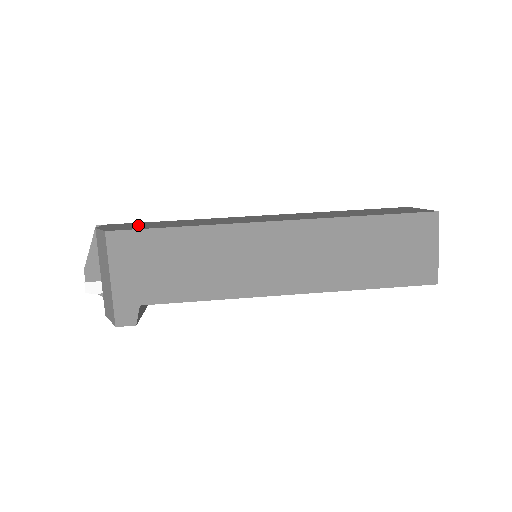
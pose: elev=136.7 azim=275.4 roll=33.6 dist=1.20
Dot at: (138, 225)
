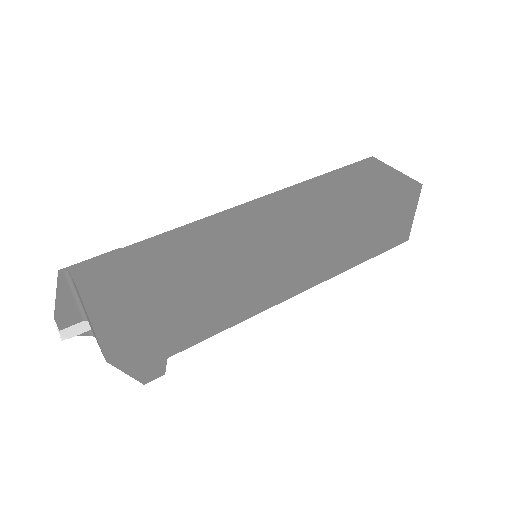
Dot at: (132, 271)
